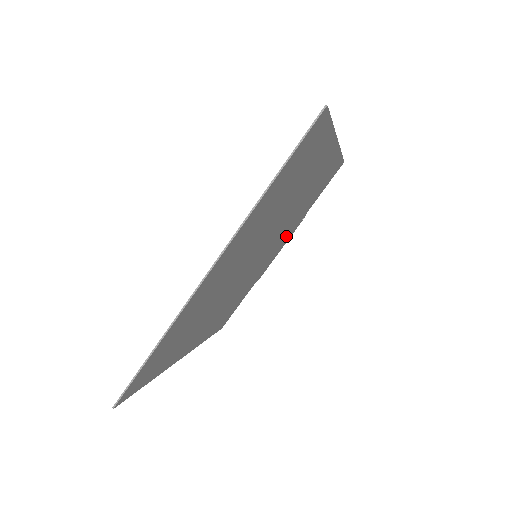
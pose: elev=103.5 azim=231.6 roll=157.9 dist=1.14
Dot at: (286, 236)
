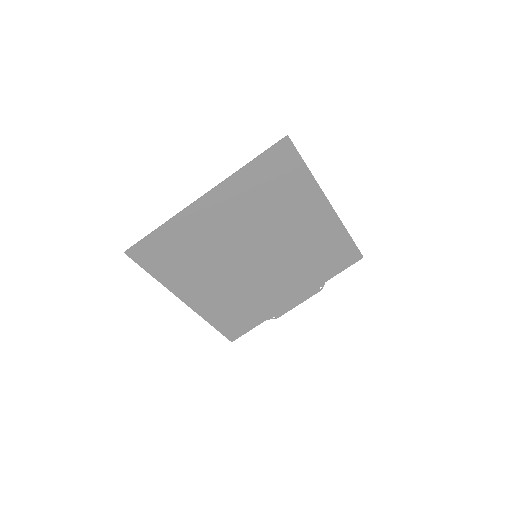
Dot at: (299, 286)
